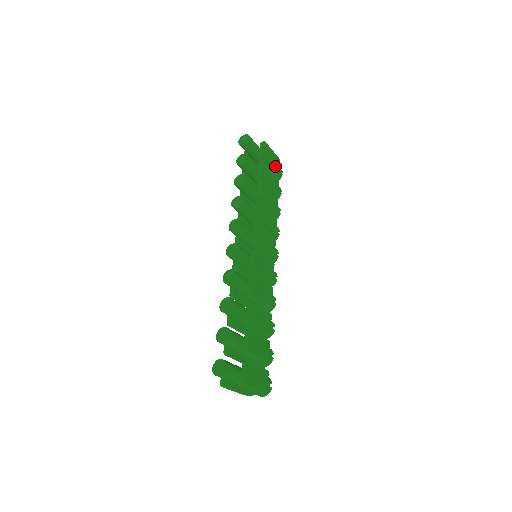
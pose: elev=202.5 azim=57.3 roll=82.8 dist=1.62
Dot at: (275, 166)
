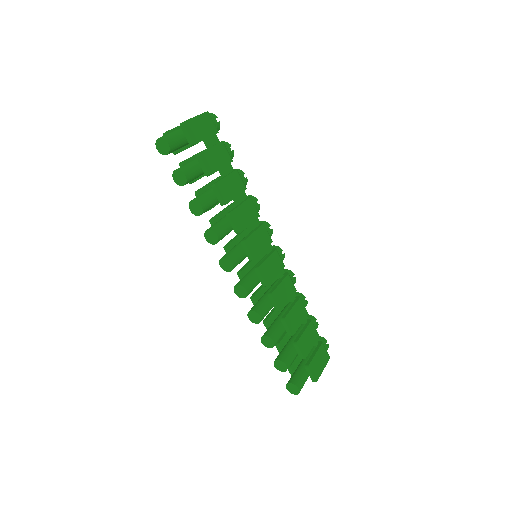
Dot at: (211, 133)
